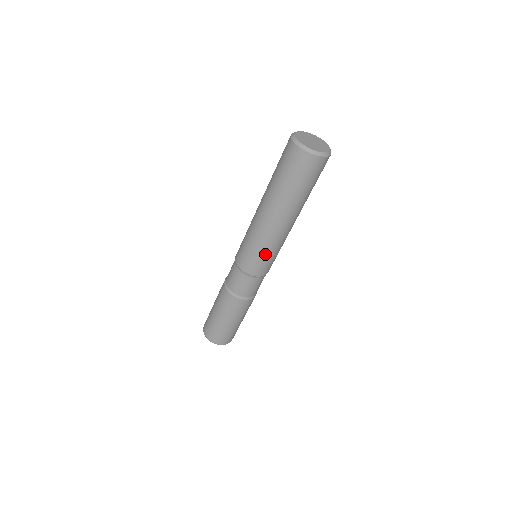
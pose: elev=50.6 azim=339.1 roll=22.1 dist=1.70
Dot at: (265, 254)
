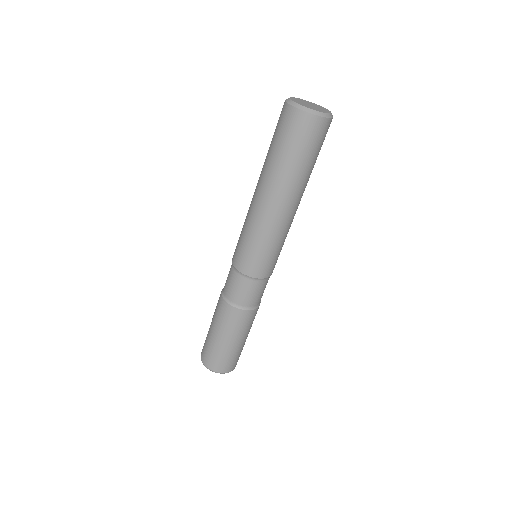
Dot at: (278, 248)
